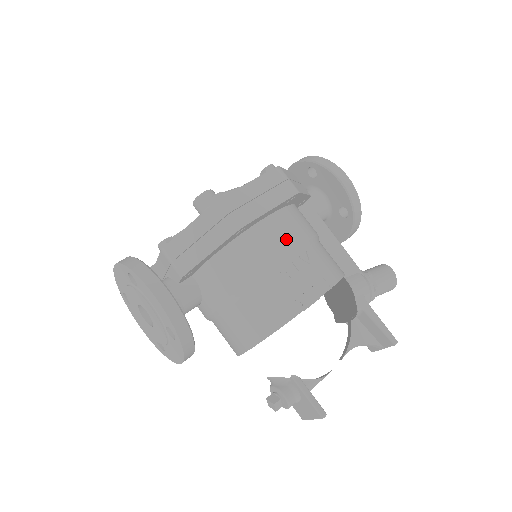
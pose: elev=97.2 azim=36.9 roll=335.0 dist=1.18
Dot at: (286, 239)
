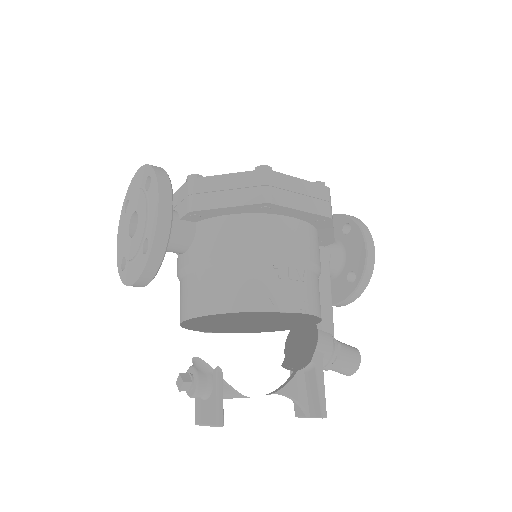
Dot at: (296, 246)
